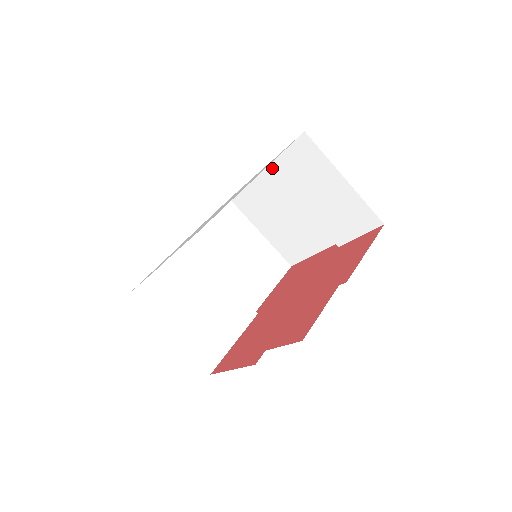
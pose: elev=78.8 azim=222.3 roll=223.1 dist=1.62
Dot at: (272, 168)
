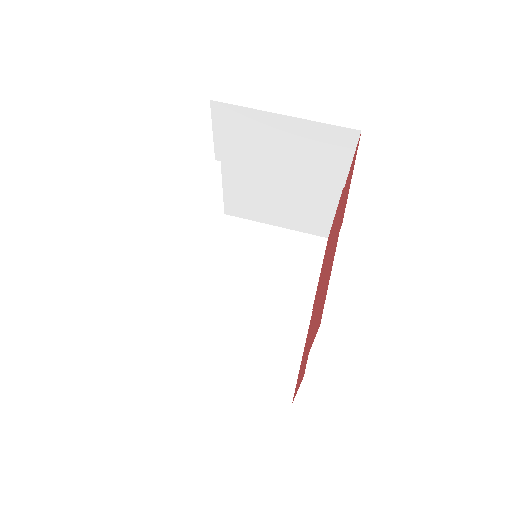
Dot at: (221, 158)
